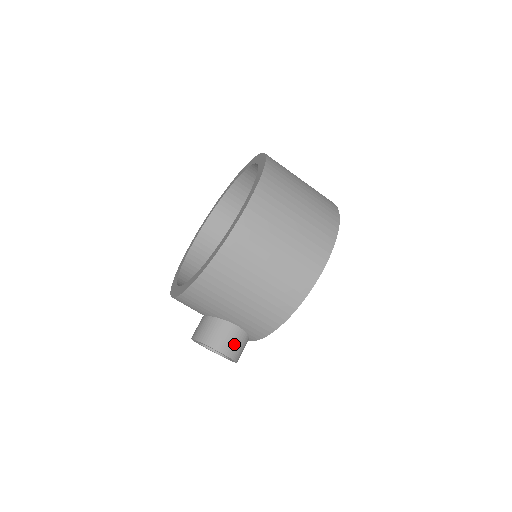
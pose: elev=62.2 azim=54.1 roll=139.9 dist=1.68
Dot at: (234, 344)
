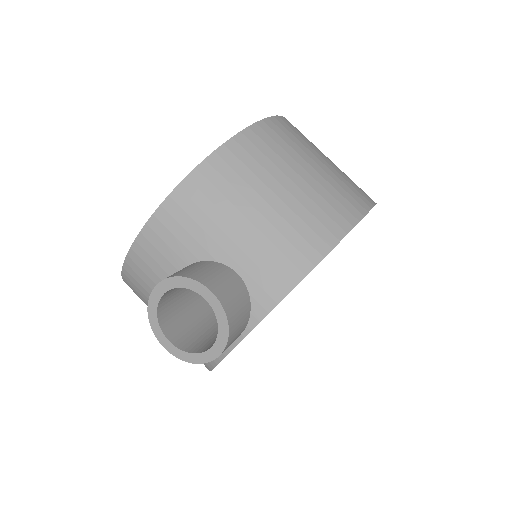
Dot at: (232, 294)
